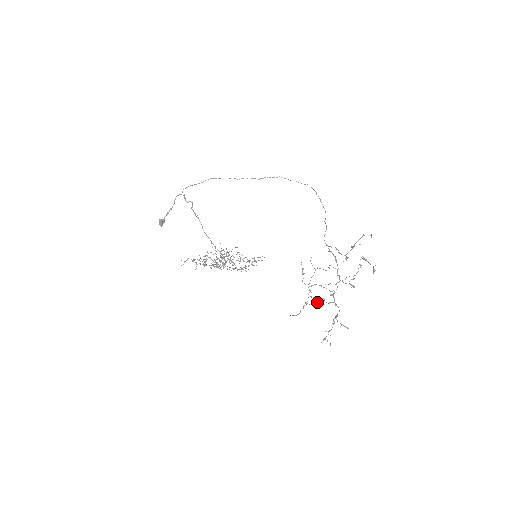
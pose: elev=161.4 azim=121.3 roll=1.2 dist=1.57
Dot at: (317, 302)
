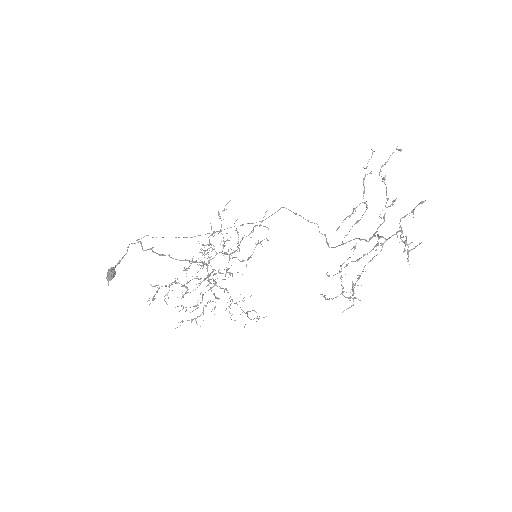
Dot at: occluded
